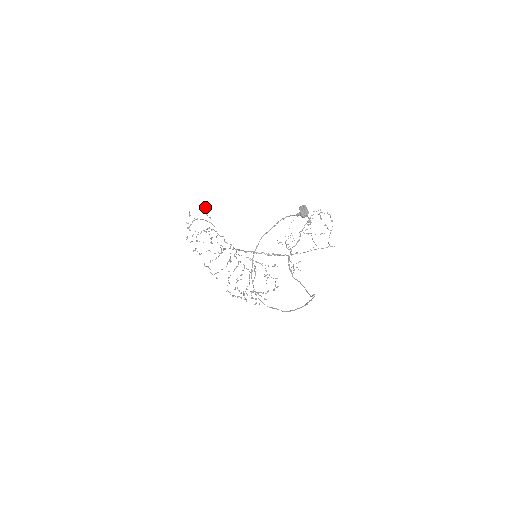
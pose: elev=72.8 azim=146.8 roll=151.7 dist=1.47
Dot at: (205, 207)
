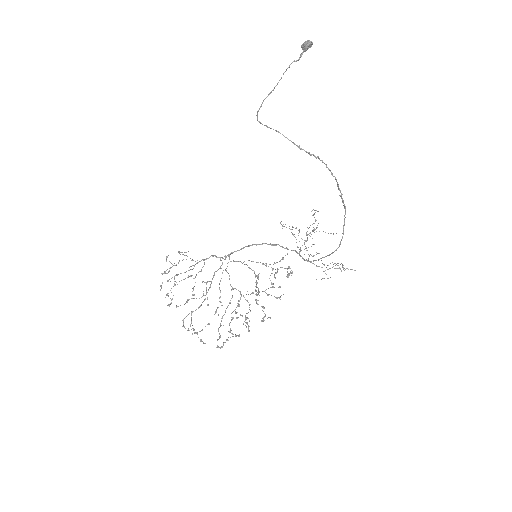
Dot at: (186, 252)
